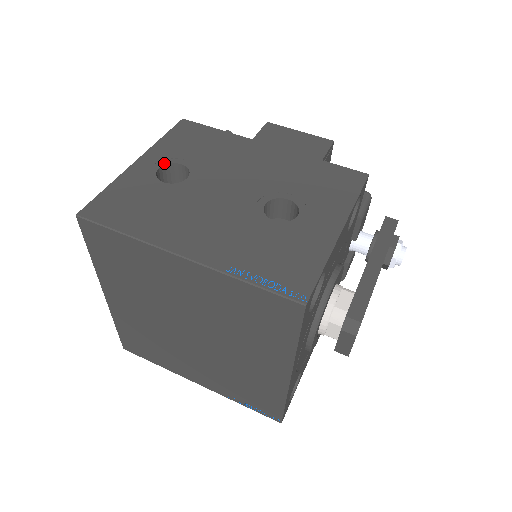
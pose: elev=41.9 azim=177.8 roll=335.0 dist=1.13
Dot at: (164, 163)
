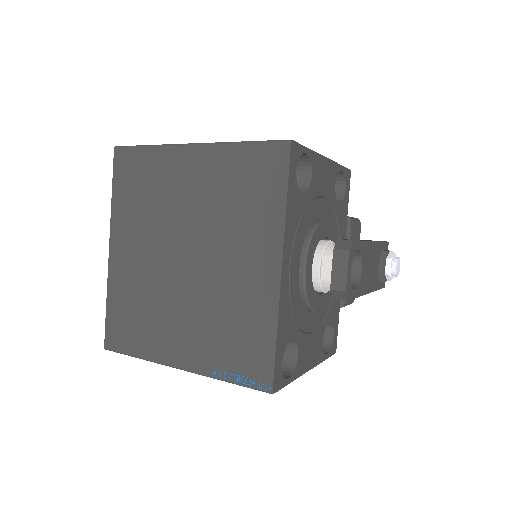
Dot at: occluded
